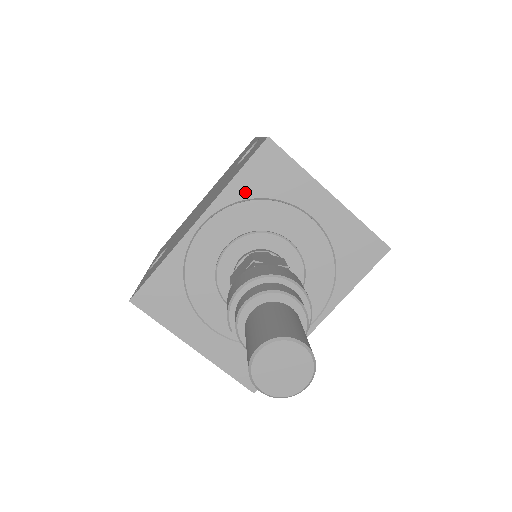
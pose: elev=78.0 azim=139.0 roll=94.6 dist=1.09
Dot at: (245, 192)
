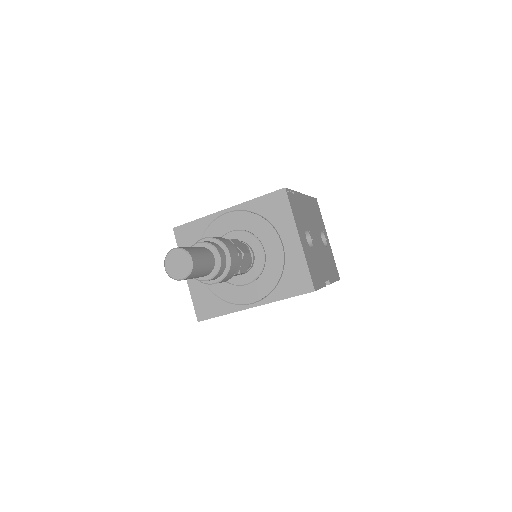
Dot at: (258, 209)
